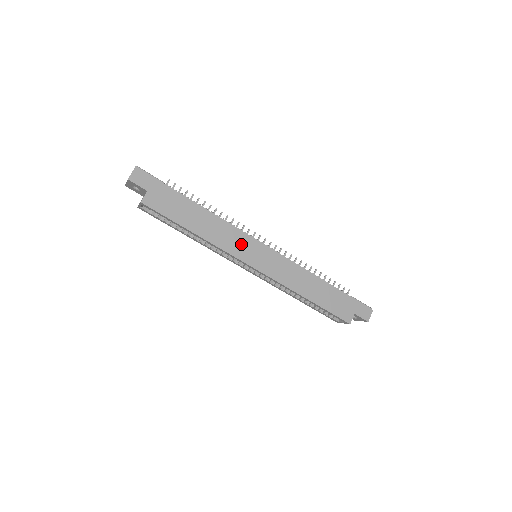
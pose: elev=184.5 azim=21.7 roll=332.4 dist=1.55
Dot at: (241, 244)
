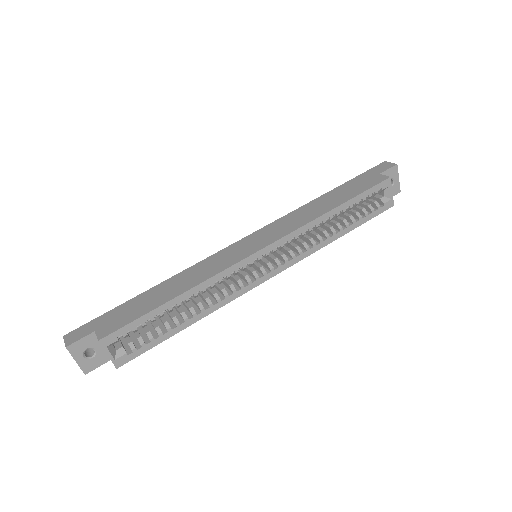
Dot at: (225, 257)
